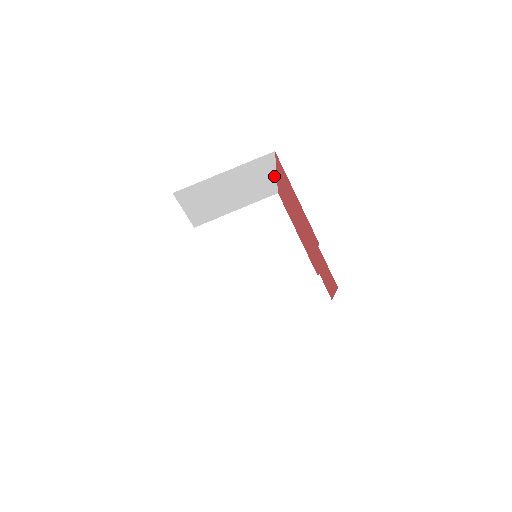
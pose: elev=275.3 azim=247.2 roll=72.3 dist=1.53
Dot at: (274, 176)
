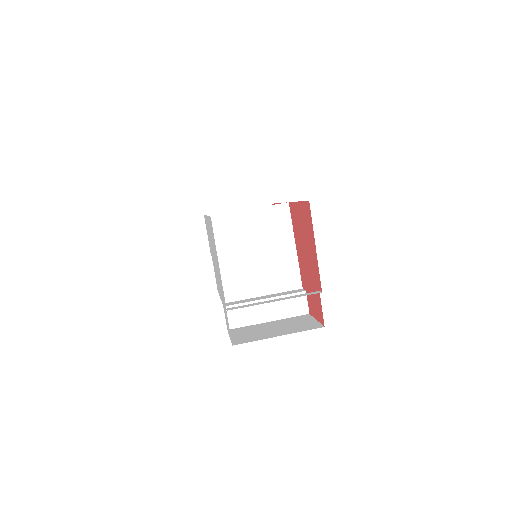
Dot at: occluded
